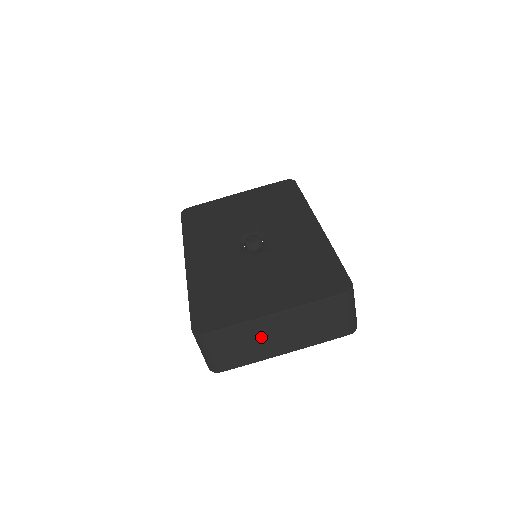
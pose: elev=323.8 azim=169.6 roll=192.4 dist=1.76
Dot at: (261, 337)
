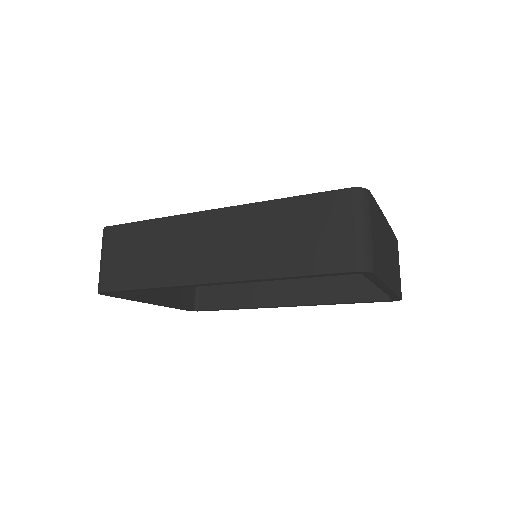
Dot at: (384, 242)
